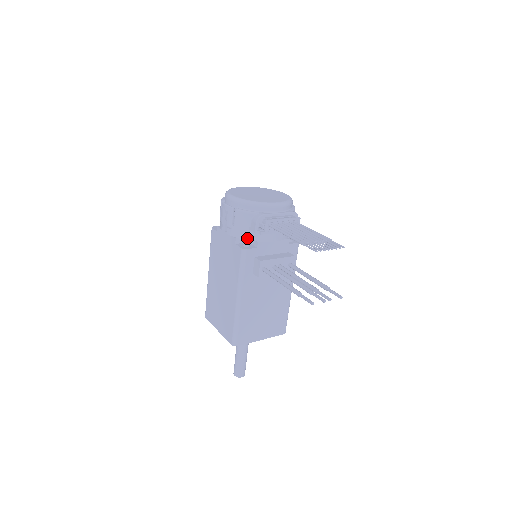
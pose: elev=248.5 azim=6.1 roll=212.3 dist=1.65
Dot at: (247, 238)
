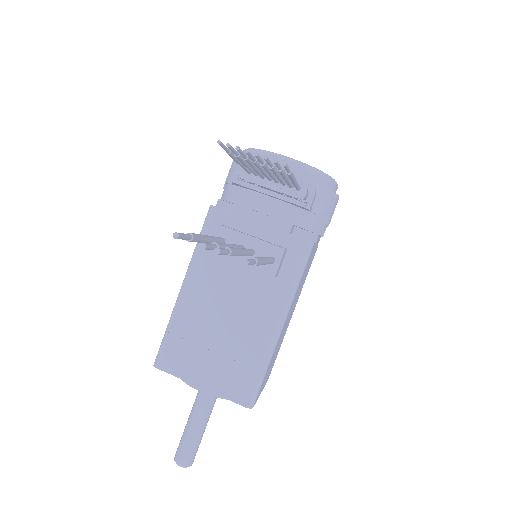
Dot at: (229, 198)
